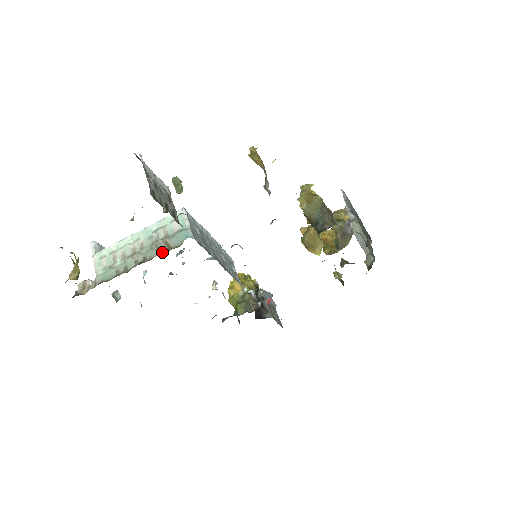
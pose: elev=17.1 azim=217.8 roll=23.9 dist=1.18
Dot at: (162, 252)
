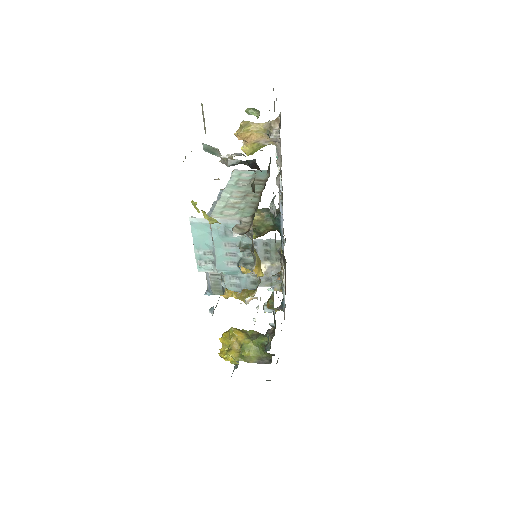
Dot at: (263, 184)
